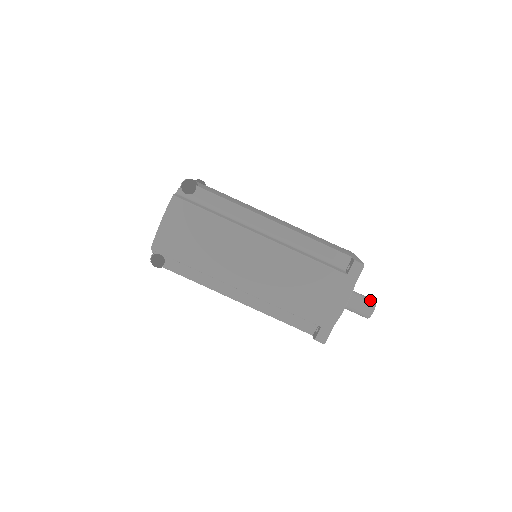
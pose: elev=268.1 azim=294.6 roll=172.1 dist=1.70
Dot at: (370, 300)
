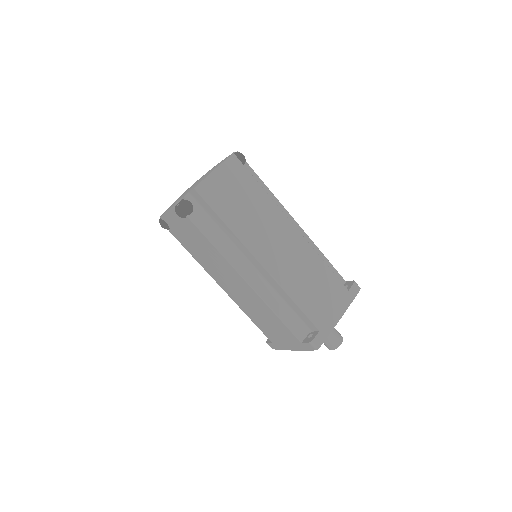
Dot at: (339, 333)
